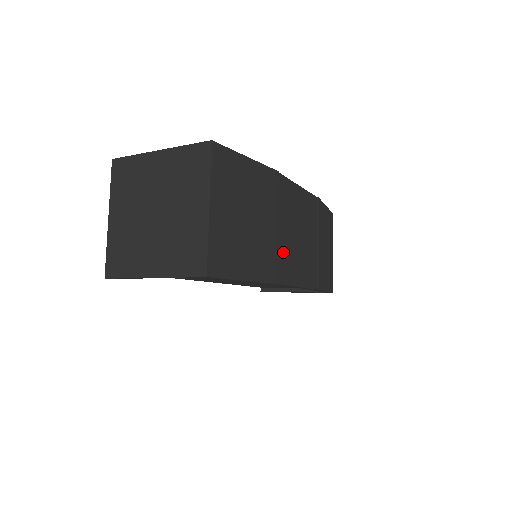
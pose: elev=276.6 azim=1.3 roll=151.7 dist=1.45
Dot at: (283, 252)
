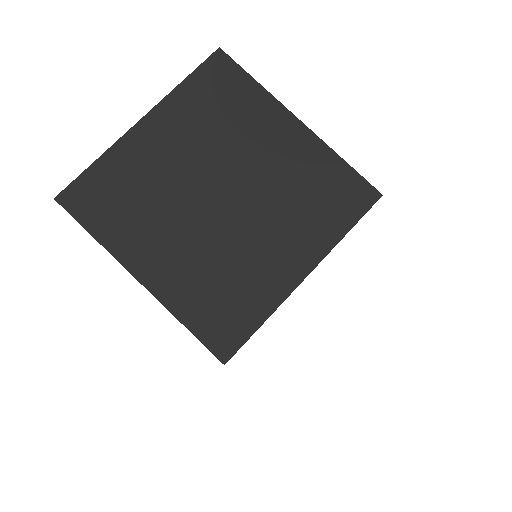
Dot at: occluded
